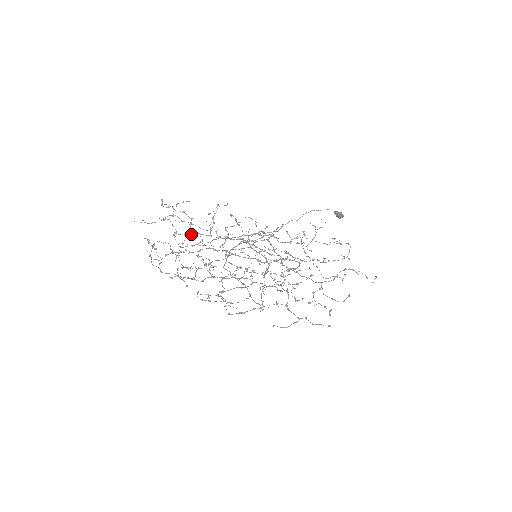
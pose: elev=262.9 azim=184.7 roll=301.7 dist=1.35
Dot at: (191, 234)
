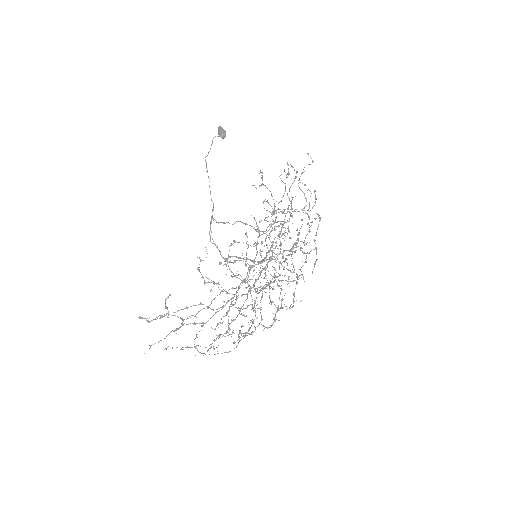
Dot at: occluded
